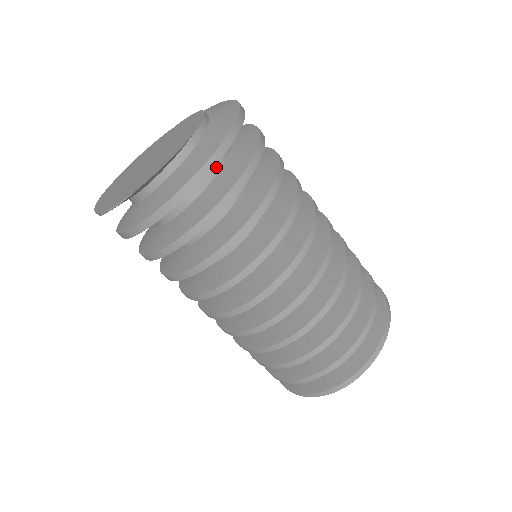
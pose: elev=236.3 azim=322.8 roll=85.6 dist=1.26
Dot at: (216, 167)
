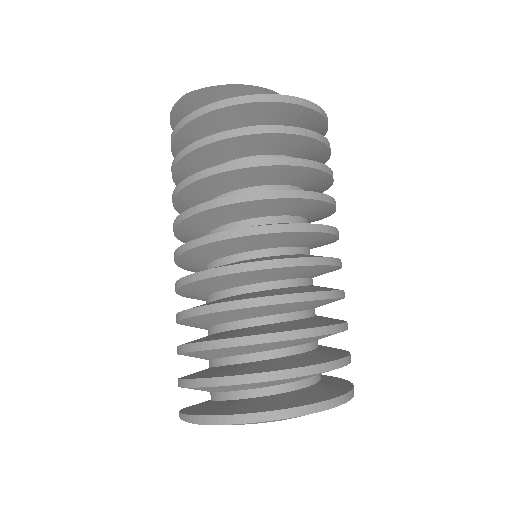
Dot at: occluded
